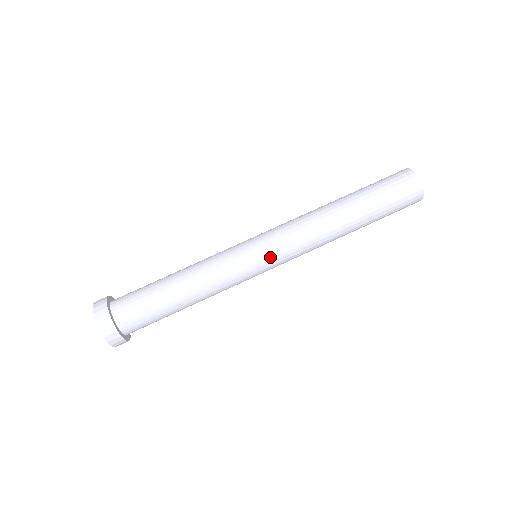
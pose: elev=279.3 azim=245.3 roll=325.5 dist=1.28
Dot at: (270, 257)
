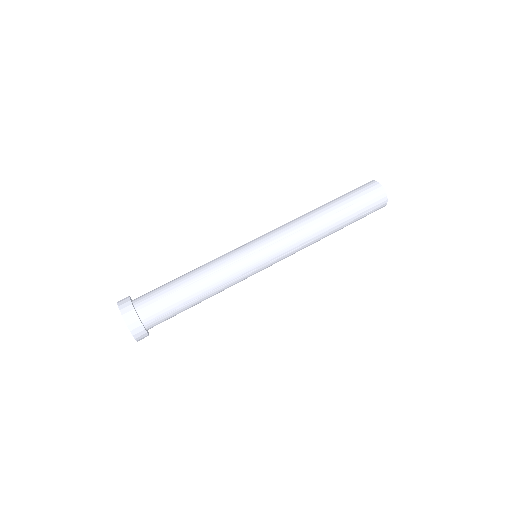
Dot at: (262, 242)
